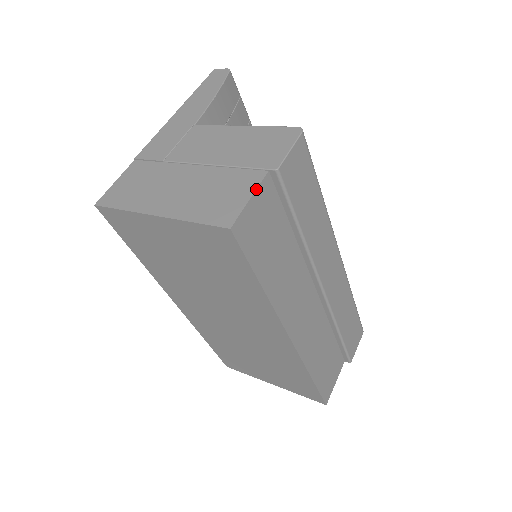
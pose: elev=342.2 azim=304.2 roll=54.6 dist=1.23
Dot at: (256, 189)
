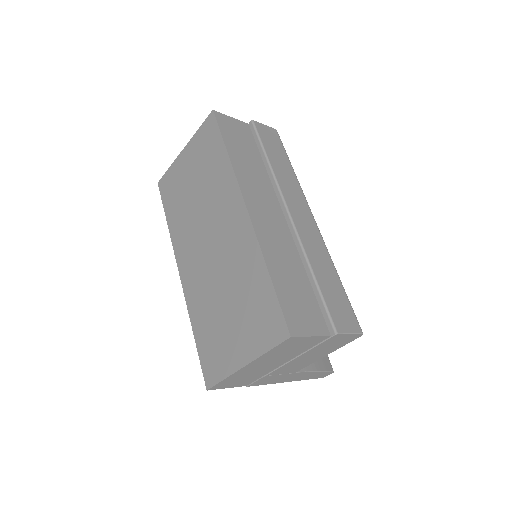
Dot at: (237, 119)
